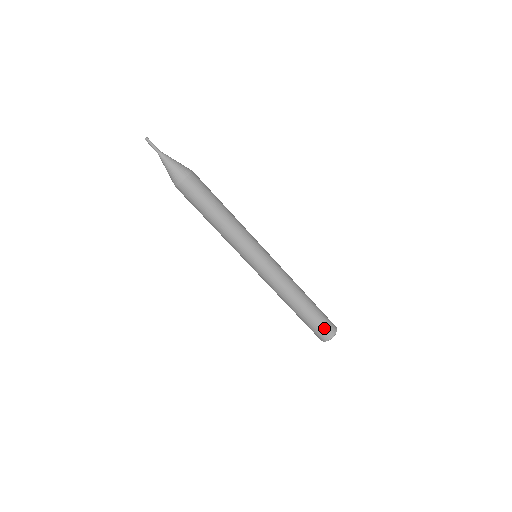
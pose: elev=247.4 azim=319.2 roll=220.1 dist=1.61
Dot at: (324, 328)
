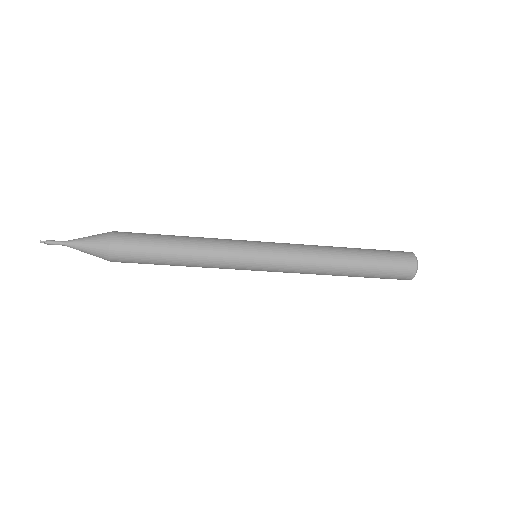
Dot at: (394, 277)
